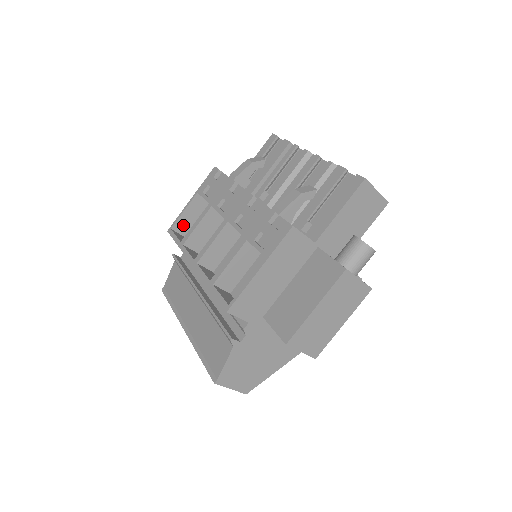
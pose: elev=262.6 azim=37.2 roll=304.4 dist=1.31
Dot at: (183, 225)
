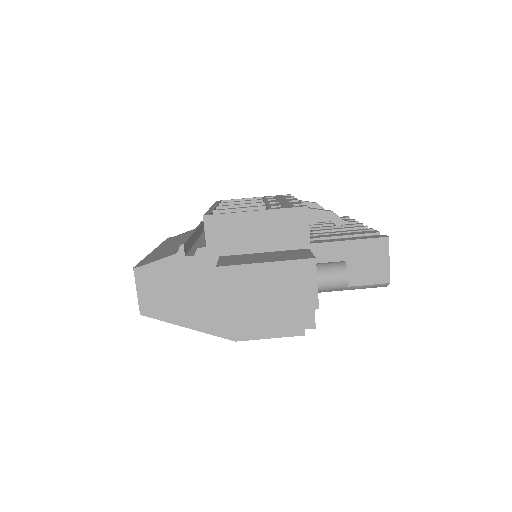
Dot at: occluded
